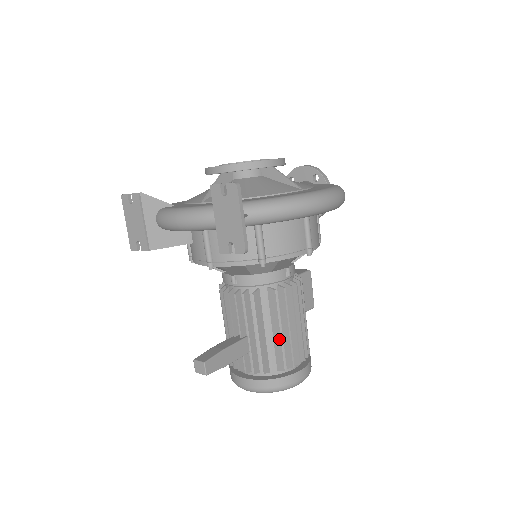
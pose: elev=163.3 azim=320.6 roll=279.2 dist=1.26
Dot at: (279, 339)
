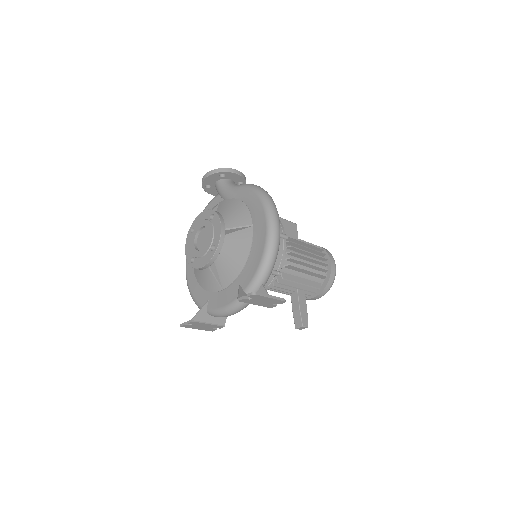
Dot at: (312, 273)
